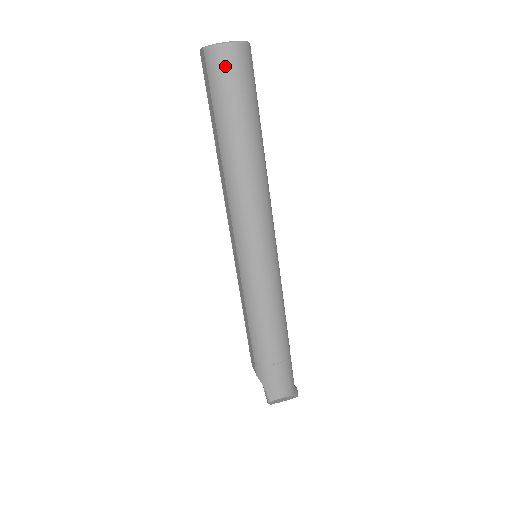
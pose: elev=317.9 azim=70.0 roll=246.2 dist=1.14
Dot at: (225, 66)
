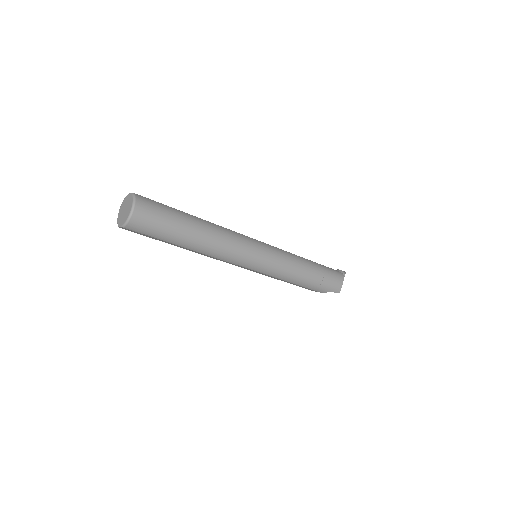
Dot at: (144, 221)
